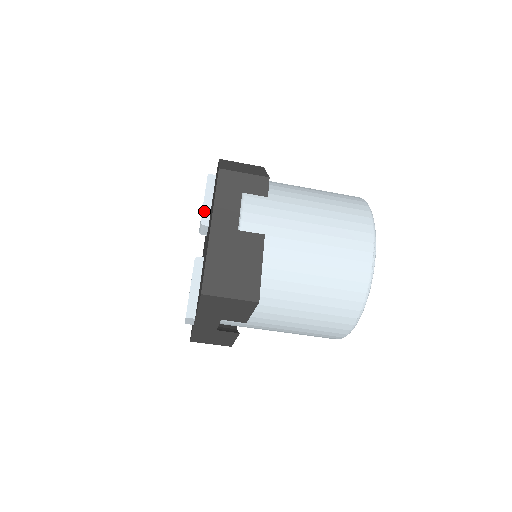
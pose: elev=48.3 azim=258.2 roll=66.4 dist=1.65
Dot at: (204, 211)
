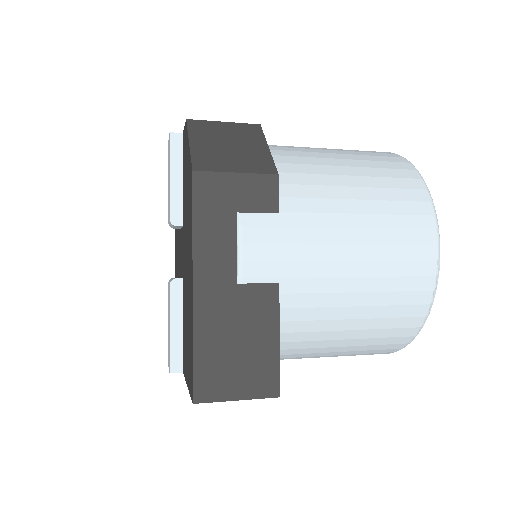
Dot at: (172, 201)
